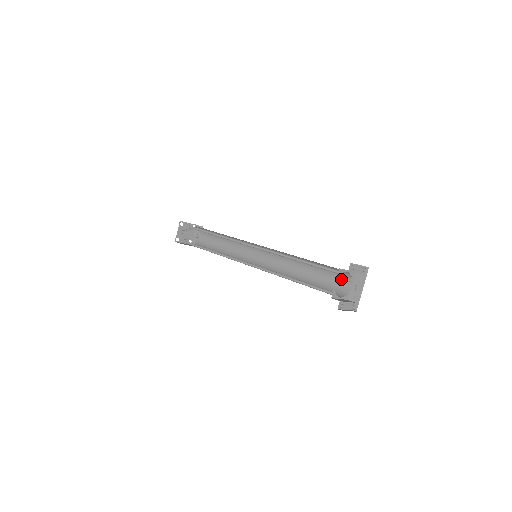
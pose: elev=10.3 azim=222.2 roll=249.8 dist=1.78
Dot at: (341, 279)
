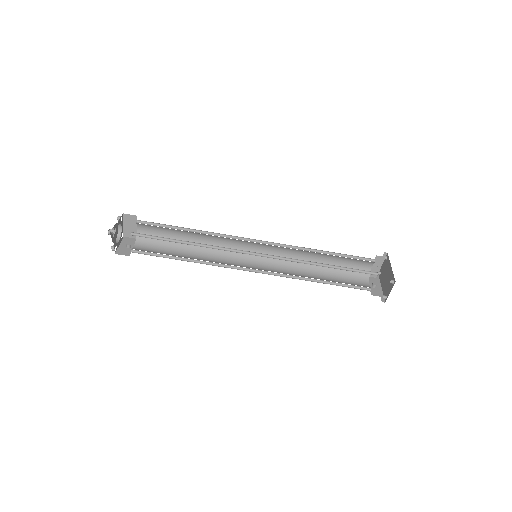
Dot at: (358, 280)
